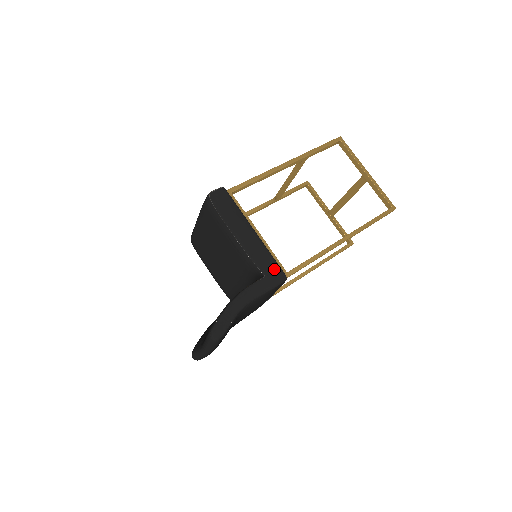
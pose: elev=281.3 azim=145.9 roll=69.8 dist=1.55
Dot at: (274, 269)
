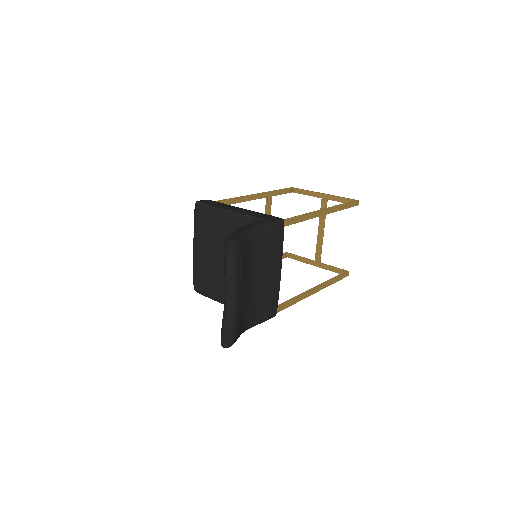
Dot at: (269, 217)
